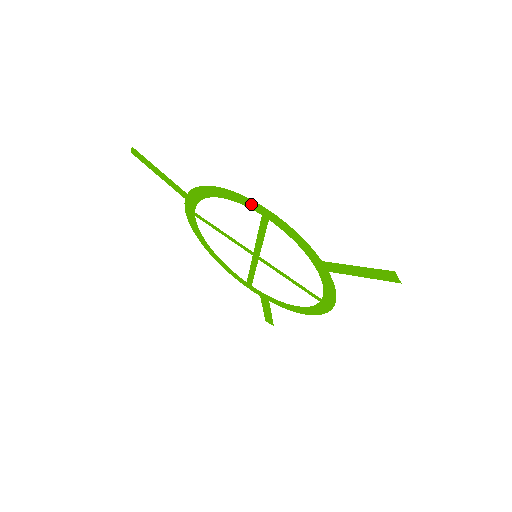
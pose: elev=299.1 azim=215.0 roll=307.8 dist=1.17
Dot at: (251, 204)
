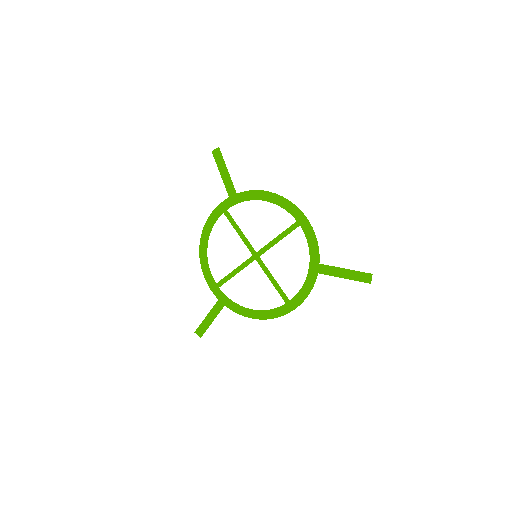
Dot at: (295, 211)
